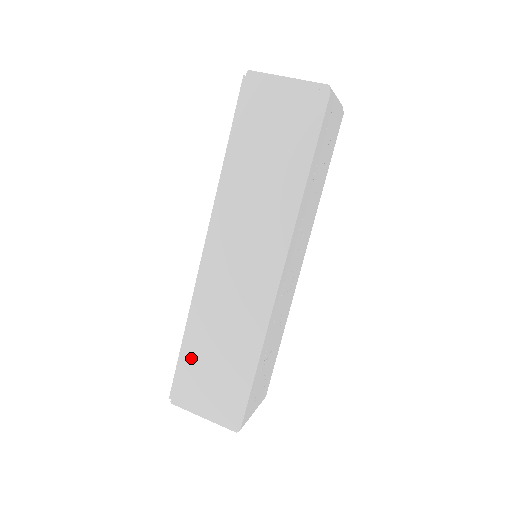
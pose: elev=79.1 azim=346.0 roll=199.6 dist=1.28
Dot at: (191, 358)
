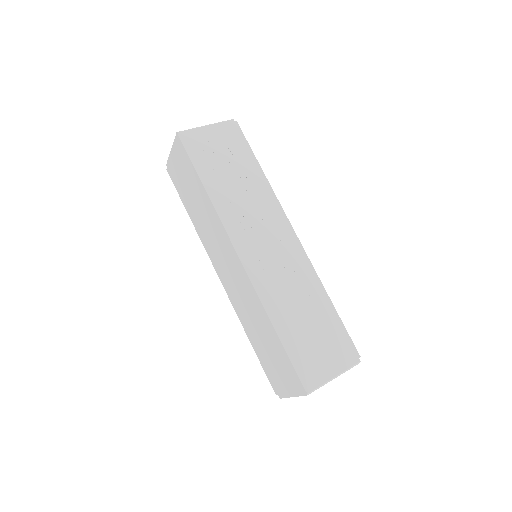
Dot at: (261, 356)
